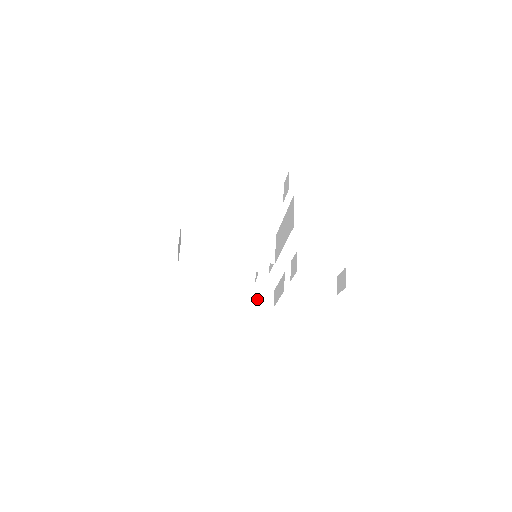
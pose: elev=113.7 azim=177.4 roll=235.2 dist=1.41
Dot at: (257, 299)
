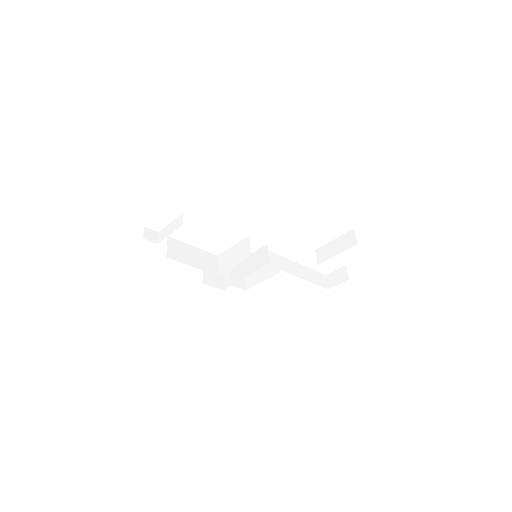
Dot at: (335, 280)
